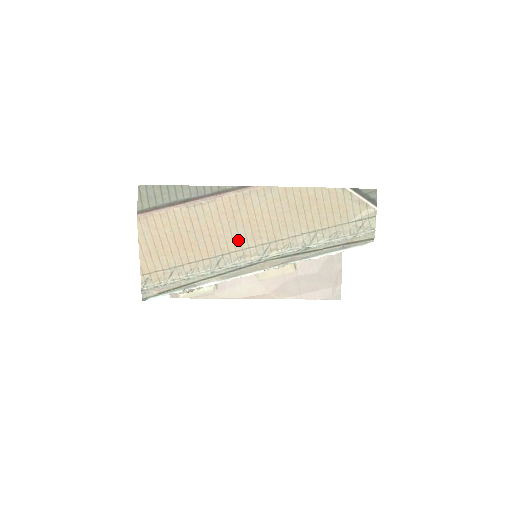
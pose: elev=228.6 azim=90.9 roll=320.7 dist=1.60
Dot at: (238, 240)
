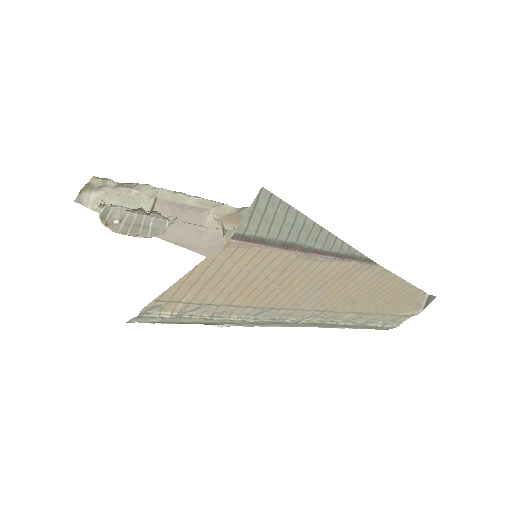
Dot at: (303, 301)
